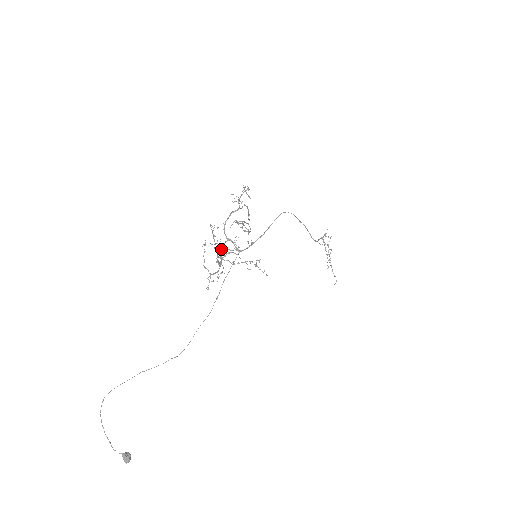
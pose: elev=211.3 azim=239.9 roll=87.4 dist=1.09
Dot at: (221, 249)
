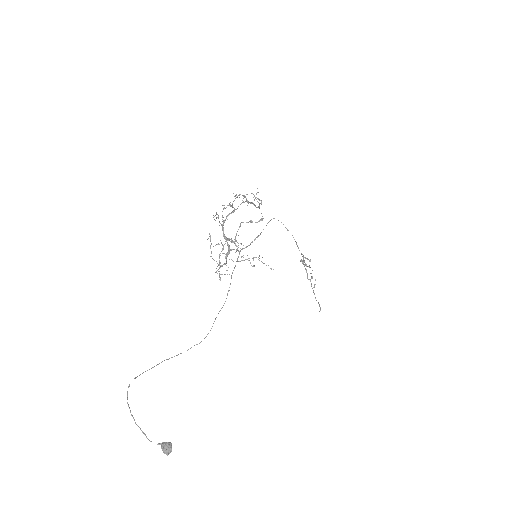
Dot at: (222, 249)
